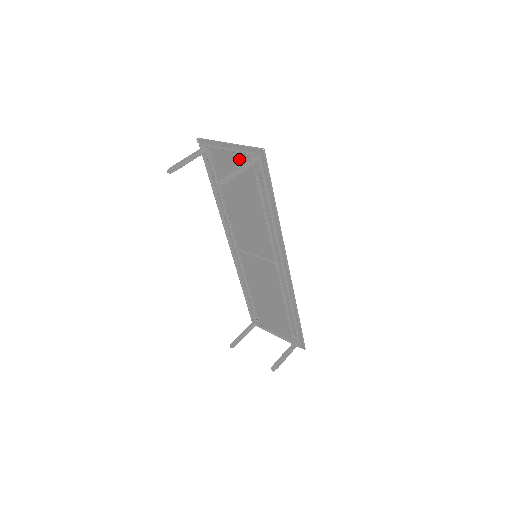
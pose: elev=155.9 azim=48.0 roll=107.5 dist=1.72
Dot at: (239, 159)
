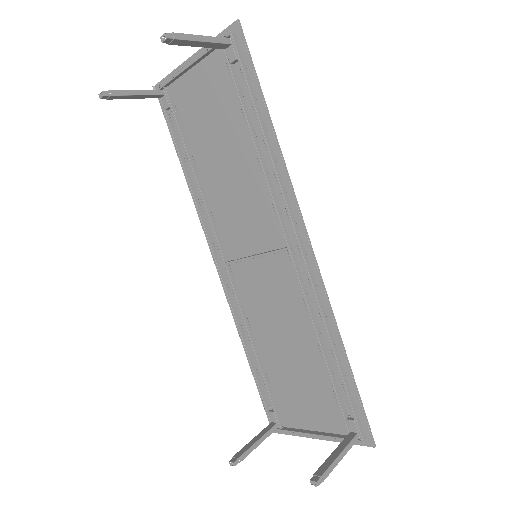
Dot at: (208, 71)
